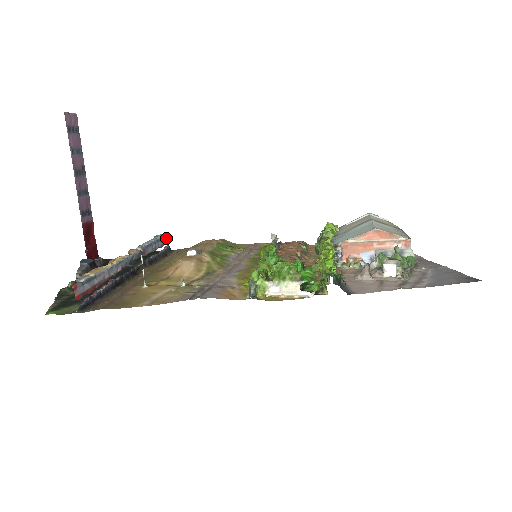
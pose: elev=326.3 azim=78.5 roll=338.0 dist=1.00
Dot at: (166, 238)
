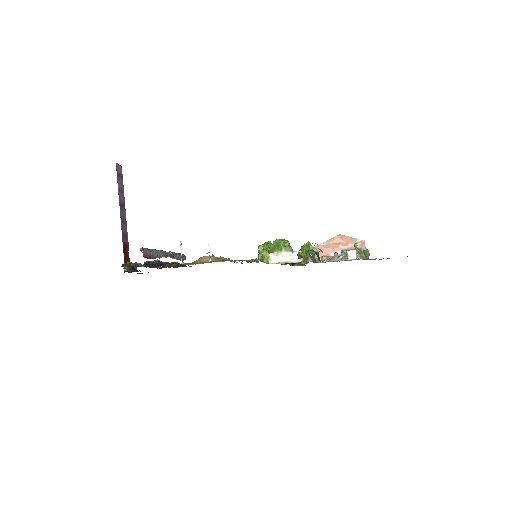
Dot at: (184, 256)
